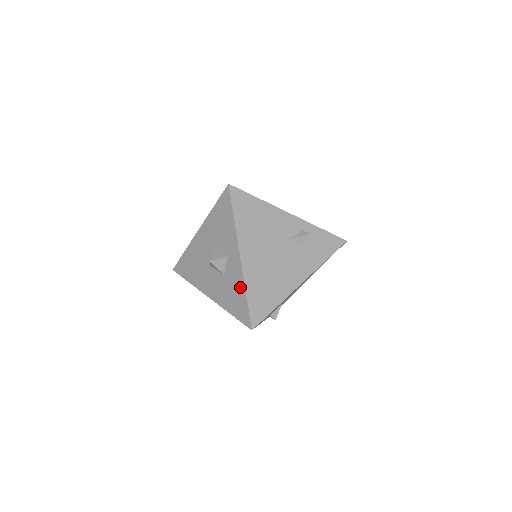
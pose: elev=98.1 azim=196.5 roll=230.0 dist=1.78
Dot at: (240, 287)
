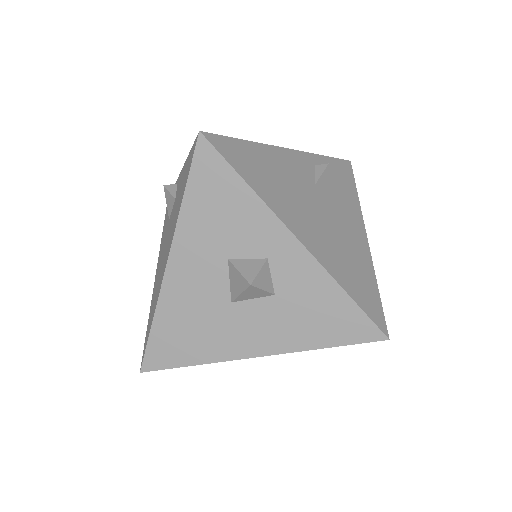
Dot at: (325, 289)
